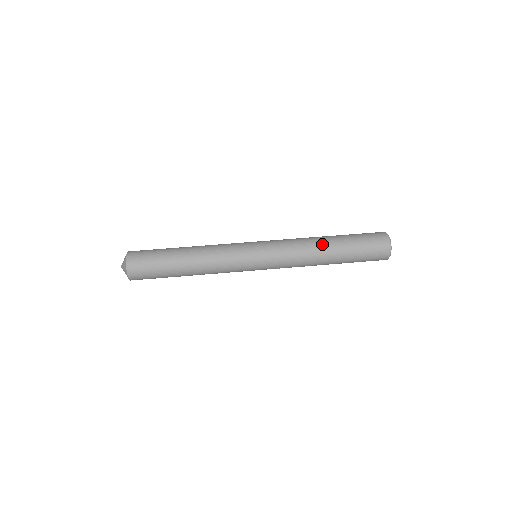
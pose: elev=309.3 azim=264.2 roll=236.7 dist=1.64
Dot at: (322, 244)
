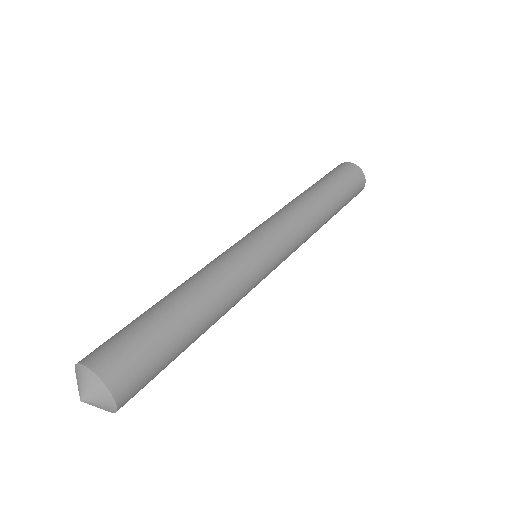
Dot at: (323, 208)
